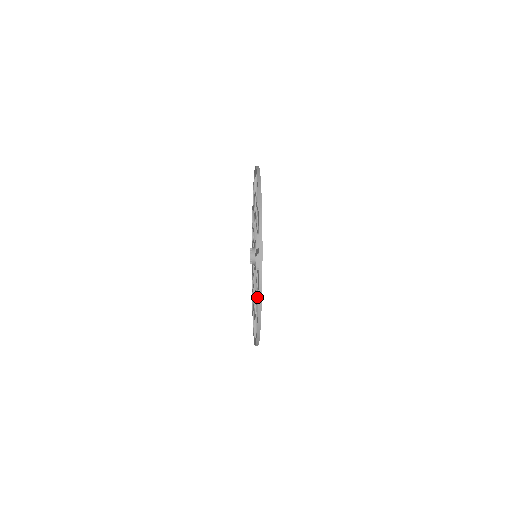
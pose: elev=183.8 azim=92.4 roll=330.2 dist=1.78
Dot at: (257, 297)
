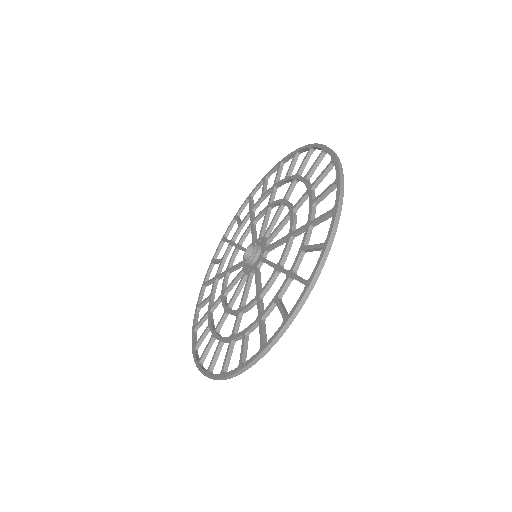
Dot at: (282, 289)
